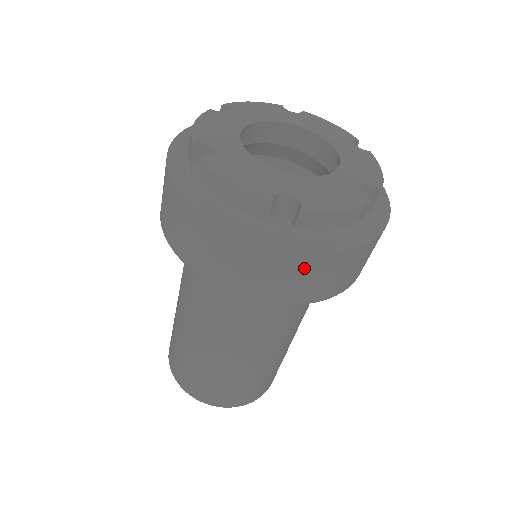
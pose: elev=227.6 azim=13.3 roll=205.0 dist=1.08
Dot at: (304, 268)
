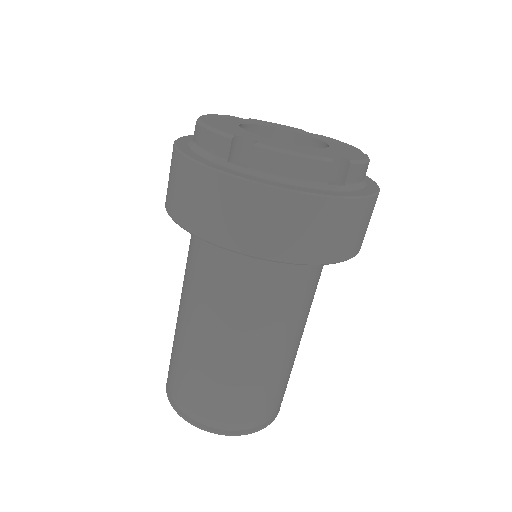
Dot at: (252, 205)
